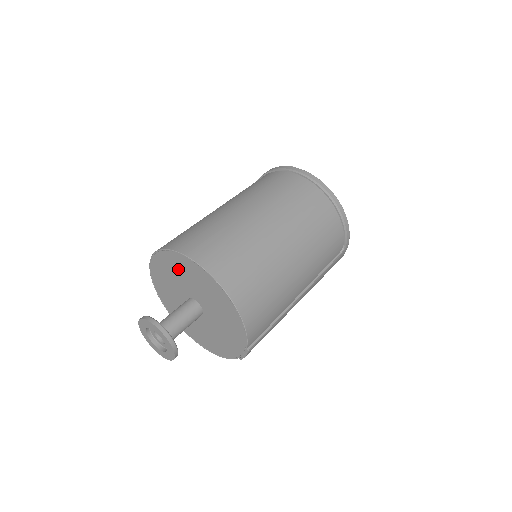
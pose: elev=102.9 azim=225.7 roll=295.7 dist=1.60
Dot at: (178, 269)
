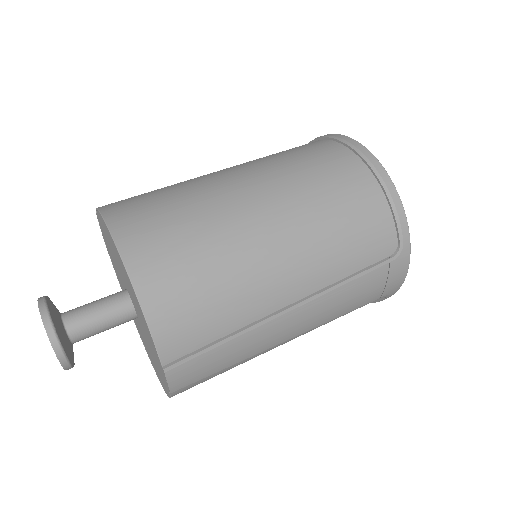
Dot at: (108, 241)
